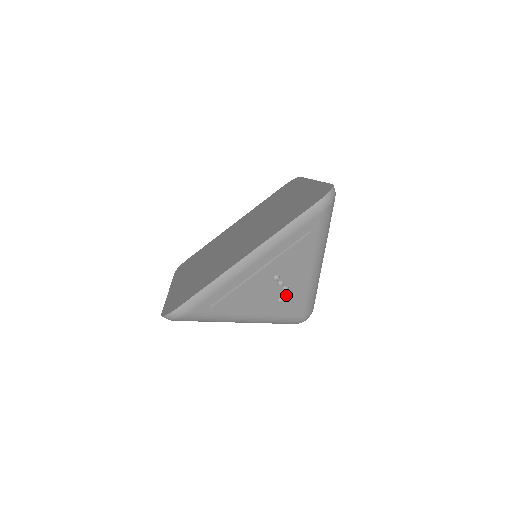
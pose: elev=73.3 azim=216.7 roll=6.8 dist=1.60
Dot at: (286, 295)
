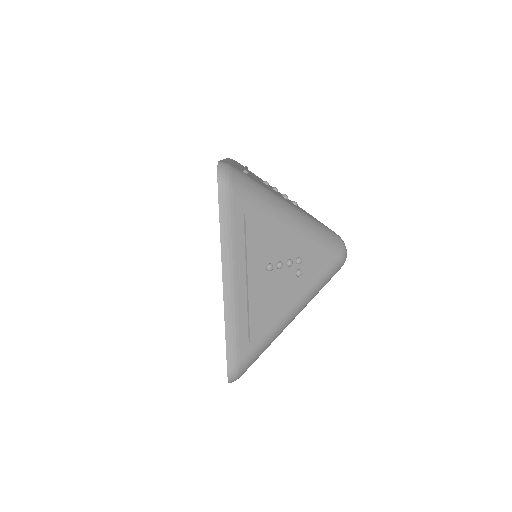
Dot at: (298, 265)
